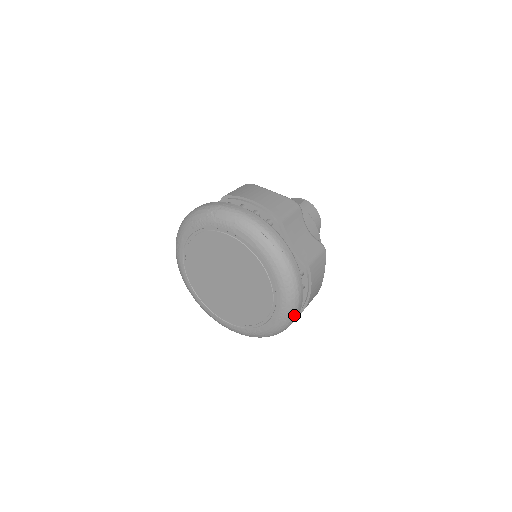
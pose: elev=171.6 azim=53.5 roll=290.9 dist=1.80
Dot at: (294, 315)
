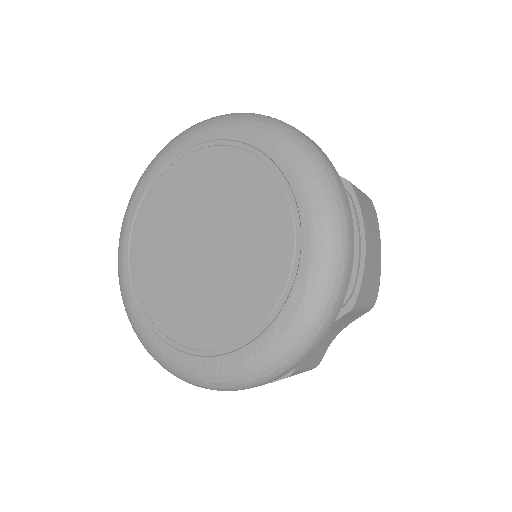
Dot at: (343, 257)
